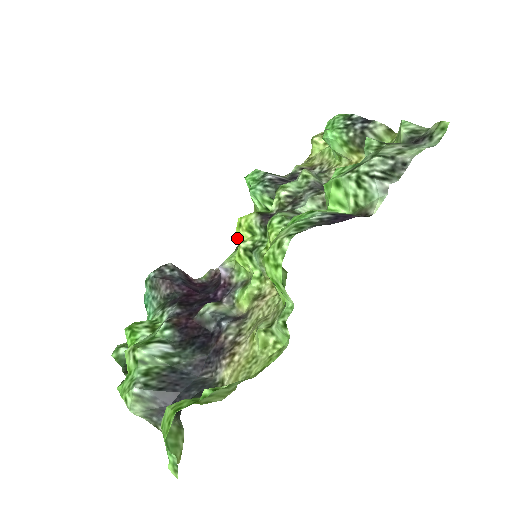
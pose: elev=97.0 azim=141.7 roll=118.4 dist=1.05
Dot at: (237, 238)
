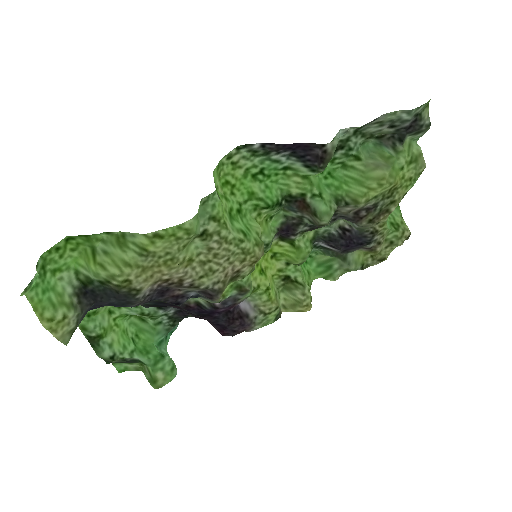
Dot at: (280, 307)
